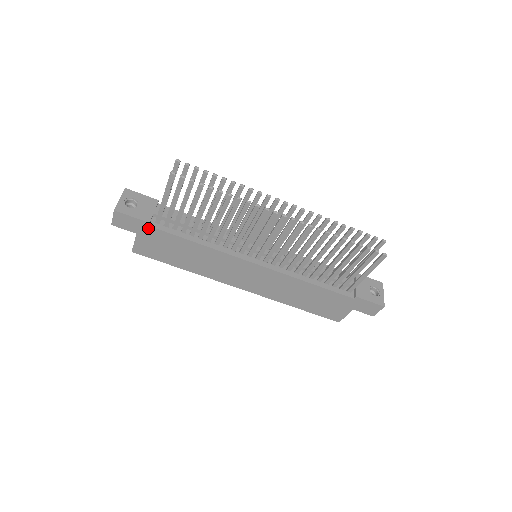
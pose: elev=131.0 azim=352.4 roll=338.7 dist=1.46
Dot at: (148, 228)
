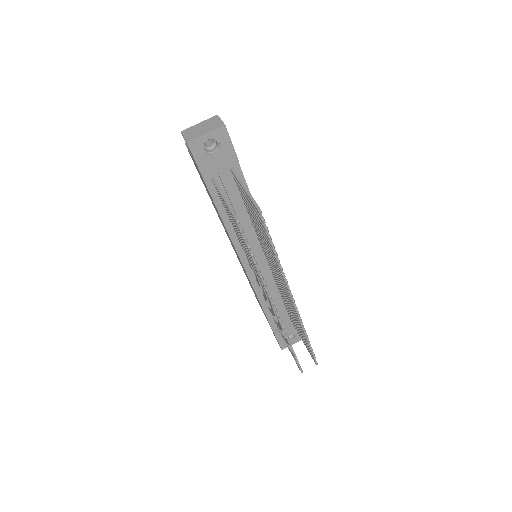
Dot at: occluded
